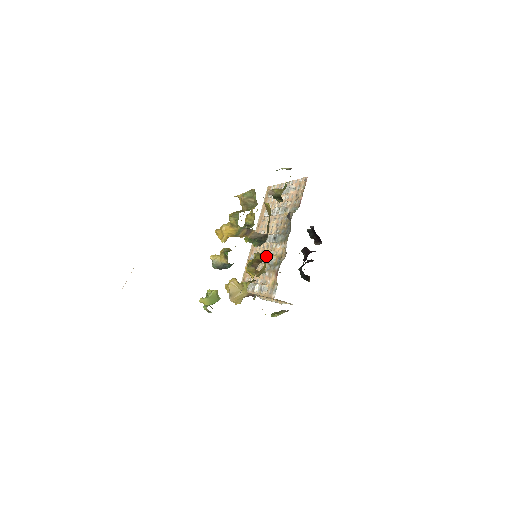
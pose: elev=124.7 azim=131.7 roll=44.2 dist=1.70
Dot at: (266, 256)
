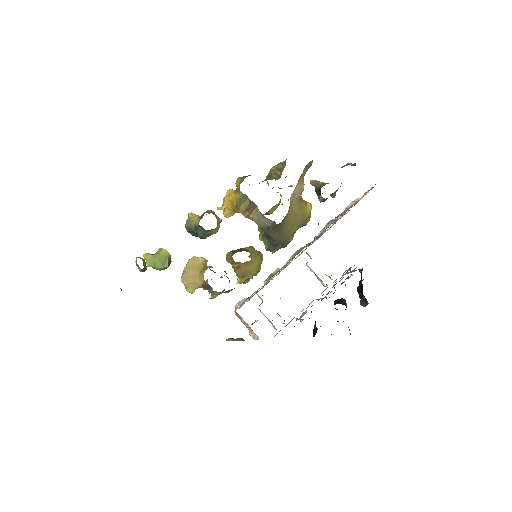
Dot at: occluded
